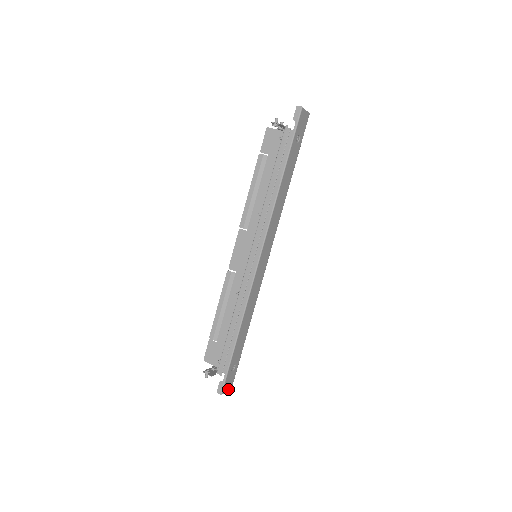
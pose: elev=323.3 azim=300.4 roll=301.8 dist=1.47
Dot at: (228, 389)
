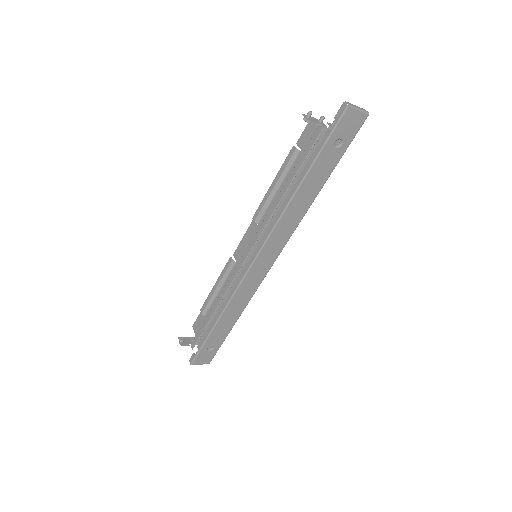
Dot at: (203, 363)
